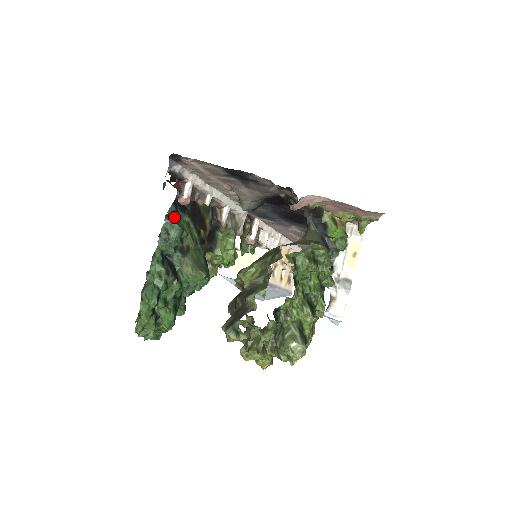
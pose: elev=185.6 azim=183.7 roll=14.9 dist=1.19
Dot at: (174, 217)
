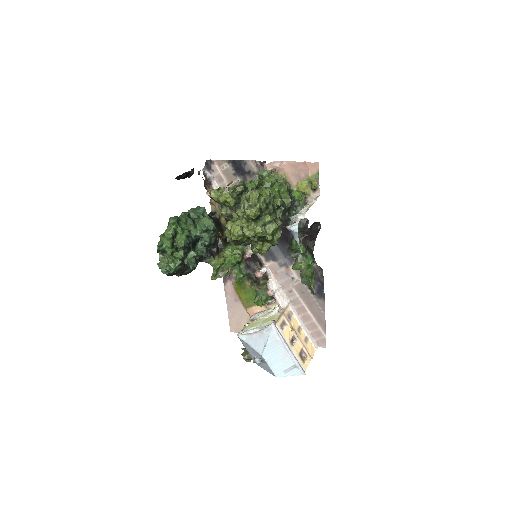
Dot at: occluded
